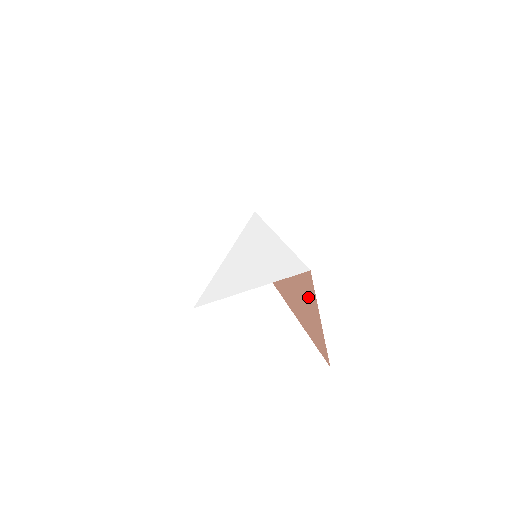
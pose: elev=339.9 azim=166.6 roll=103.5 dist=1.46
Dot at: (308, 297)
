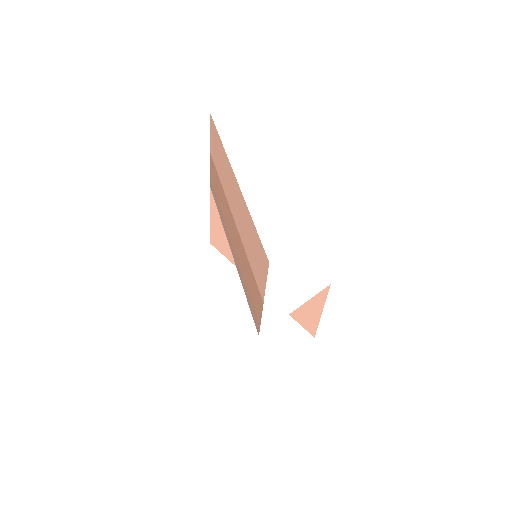
Dot at: occluded
